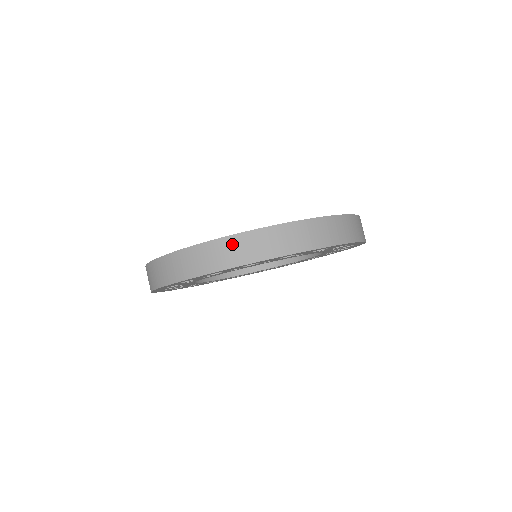
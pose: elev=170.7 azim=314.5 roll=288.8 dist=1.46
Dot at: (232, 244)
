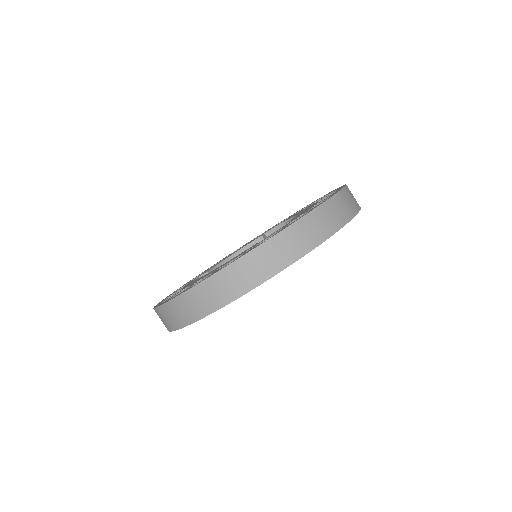
Dot at: (335, 205)
